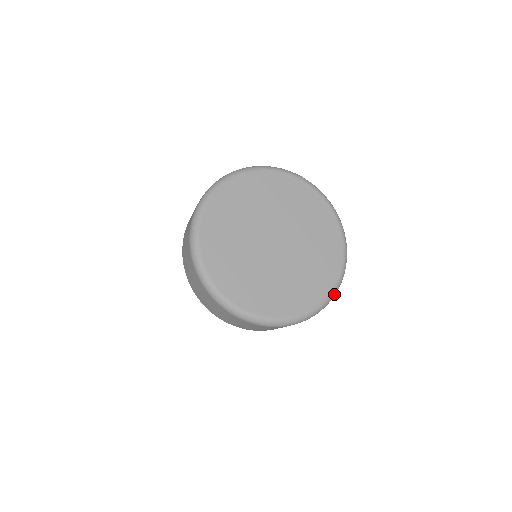
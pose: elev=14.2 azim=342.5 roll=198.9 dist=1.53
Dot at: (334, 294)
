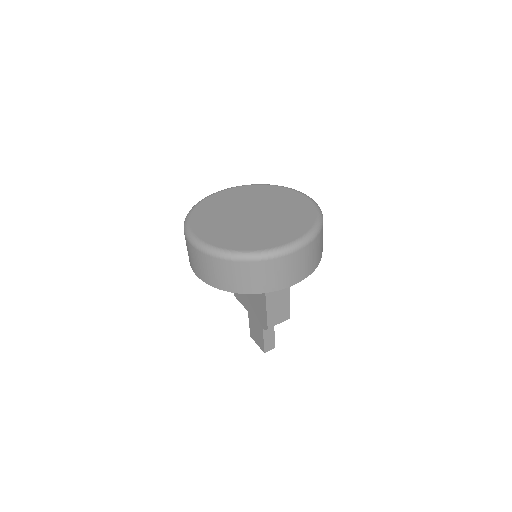
Dot at: (317, 205)
